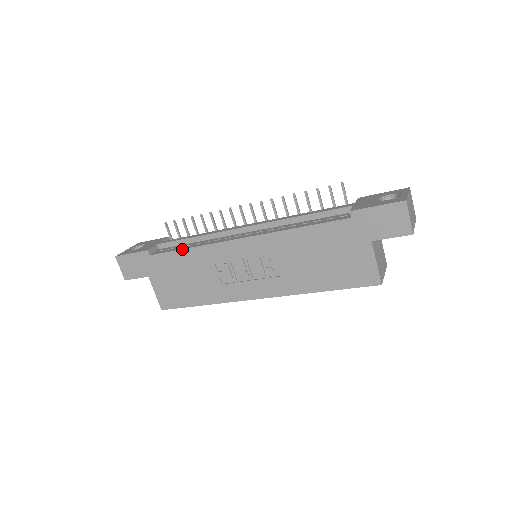
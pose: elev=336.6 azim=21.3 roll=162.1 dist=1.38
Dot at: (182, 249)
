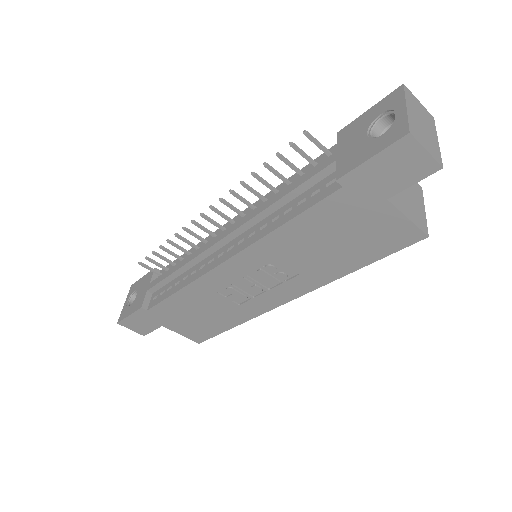
Dot at: (173, 294)
